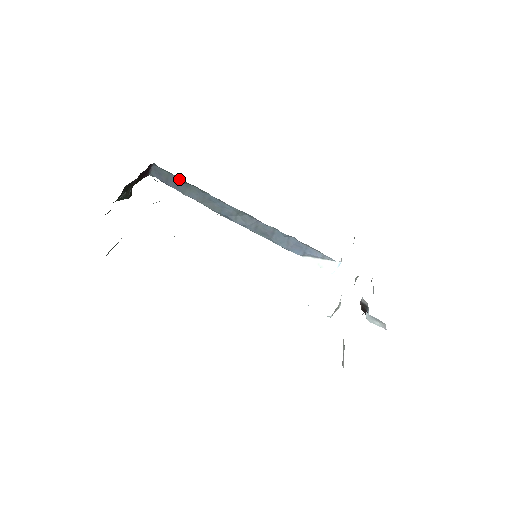
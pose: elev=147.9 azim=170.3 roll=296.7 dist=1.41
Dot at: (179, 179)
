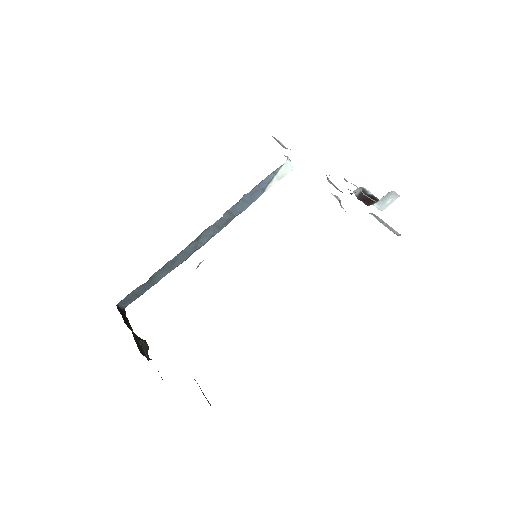
Dot at: (141, 285)
